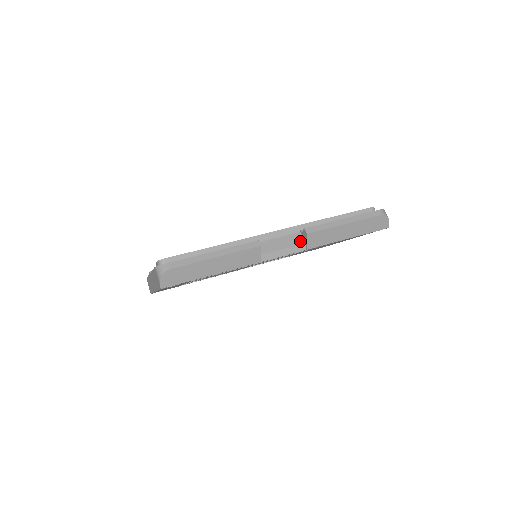
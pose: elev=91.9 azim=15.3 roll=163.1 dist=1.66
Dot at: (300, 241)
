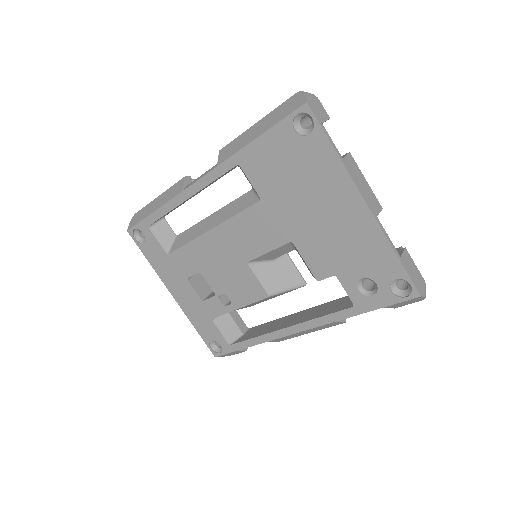
Dot at: occluded
